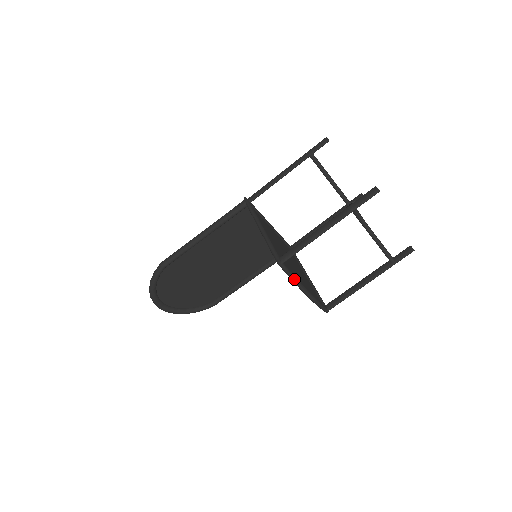
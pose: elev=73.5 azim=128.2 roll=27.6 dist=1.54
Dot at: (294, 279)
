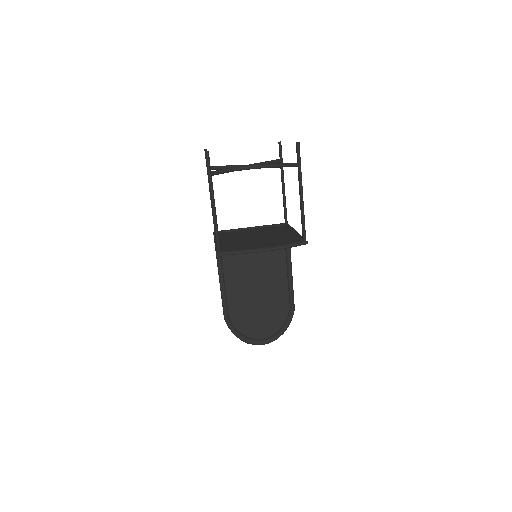
Dot at: (238, 252)
